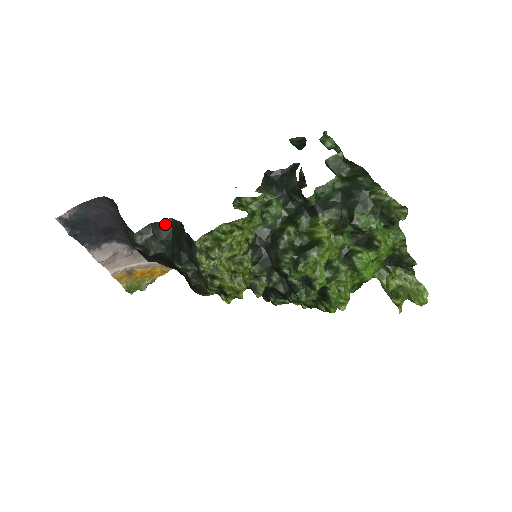
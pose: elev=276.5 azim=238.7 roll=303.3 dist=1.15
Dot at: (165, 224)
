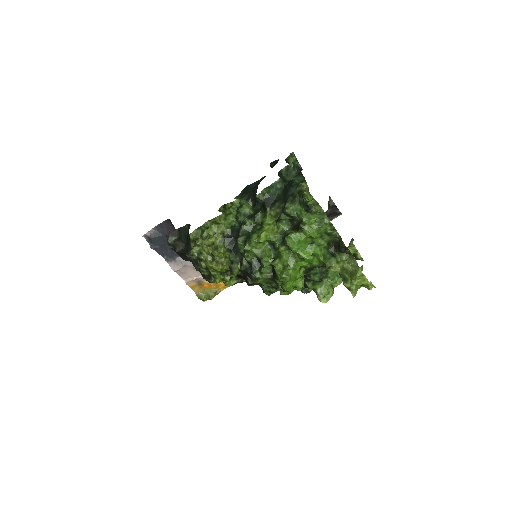
Dot at: (184, 228)
